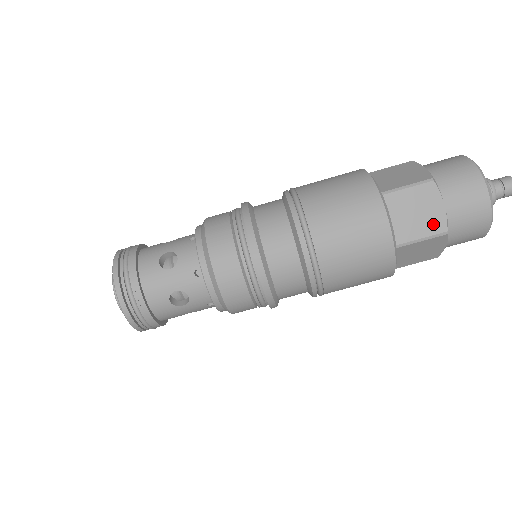
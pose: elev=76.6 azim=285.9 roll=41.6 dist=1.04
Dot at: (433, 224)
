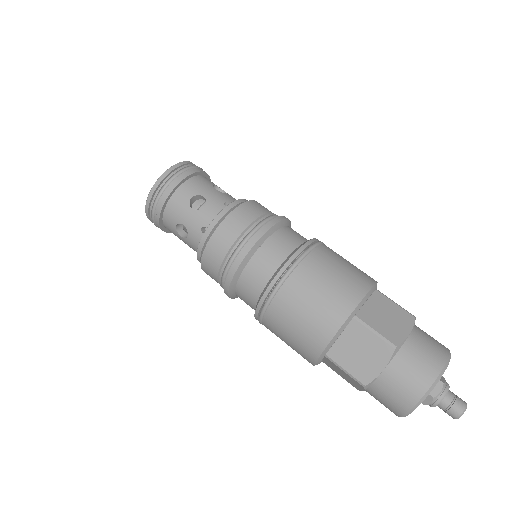
Dot at: (362, 371)
